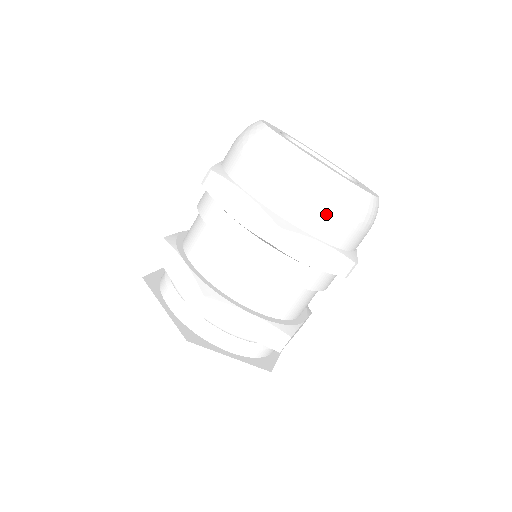
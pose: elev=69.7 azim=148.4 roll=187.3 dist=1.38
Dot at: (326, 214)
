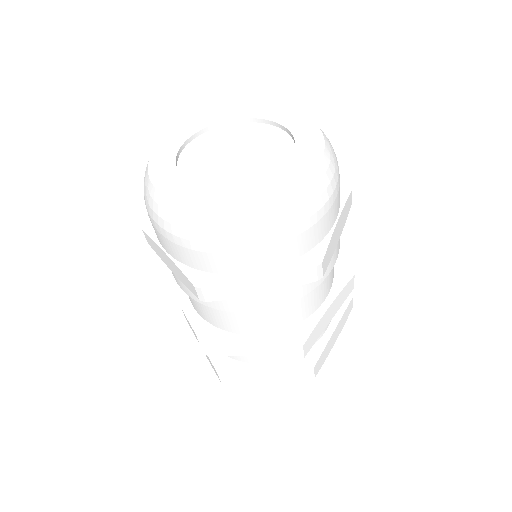
Dot at: (234, 253)
